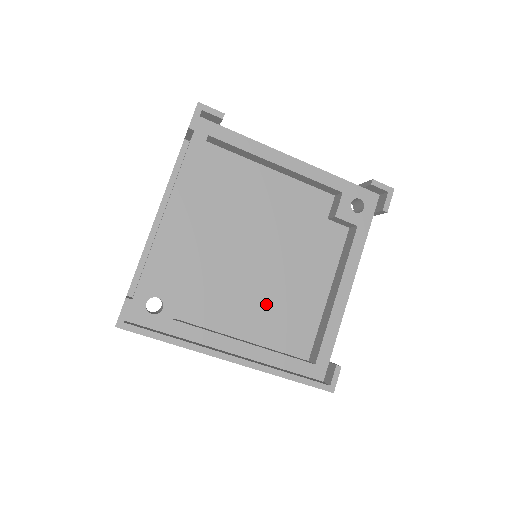
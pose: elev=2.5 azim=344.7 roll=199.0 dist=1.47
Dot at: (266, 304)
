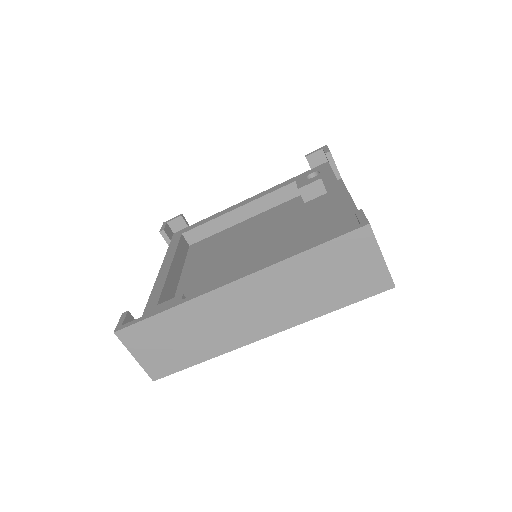
Dot at: occluded
